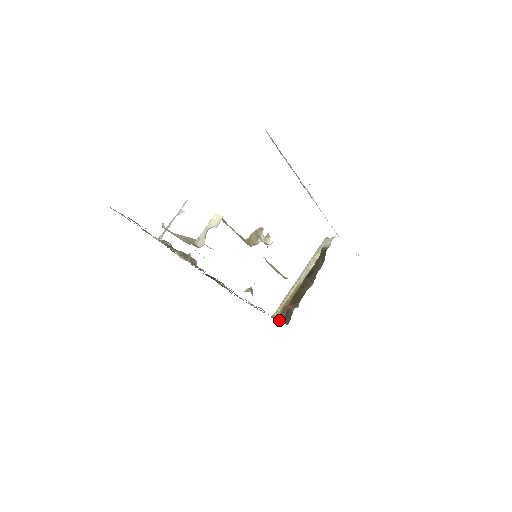
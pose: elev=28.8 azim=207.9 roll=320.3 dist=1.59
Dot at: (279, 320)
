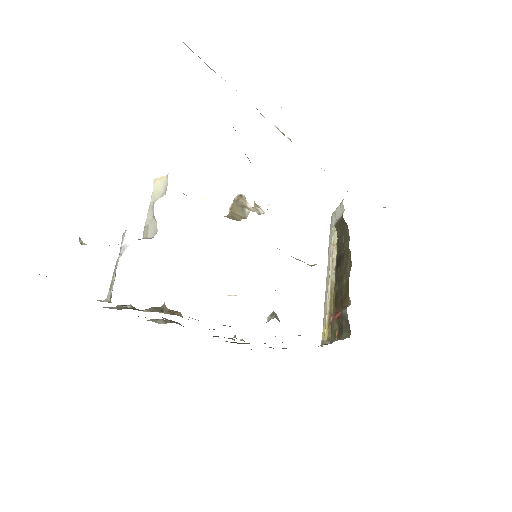
Dot at: (334, 340)
